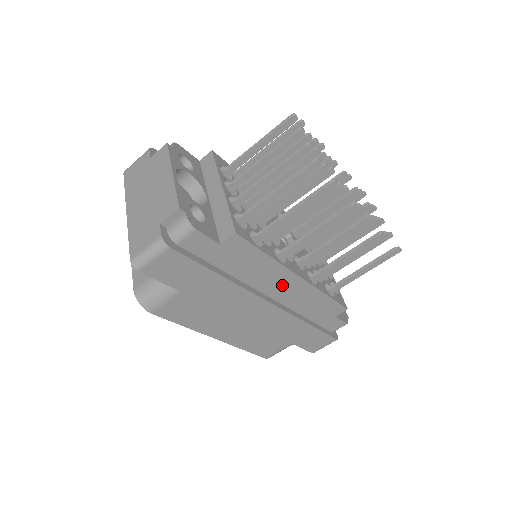
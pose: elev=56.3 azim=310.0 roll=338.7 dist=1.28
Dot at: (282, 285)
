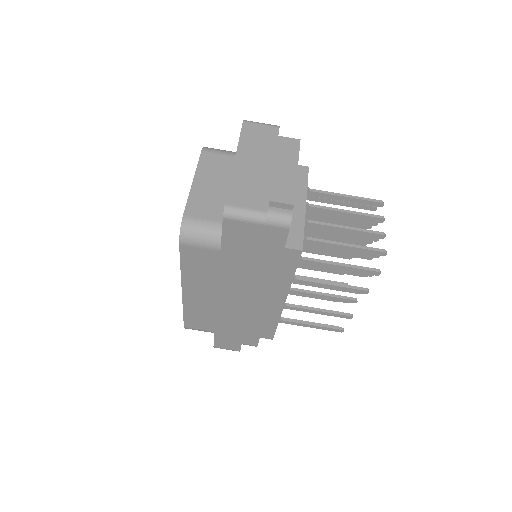
Dot at: (269, 297)
